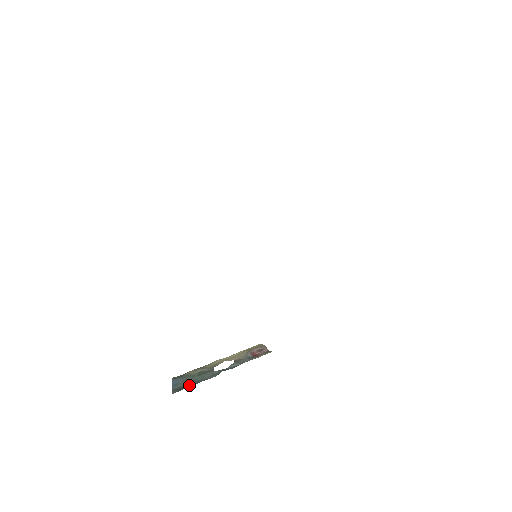
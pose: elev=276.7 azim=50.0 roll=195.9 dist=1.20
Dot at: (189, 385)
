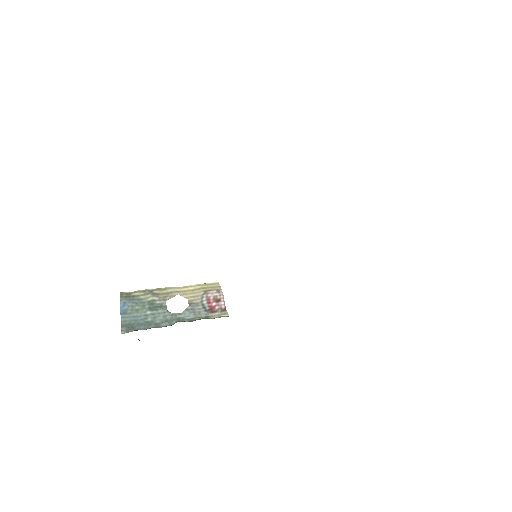
Dot at: (140, 326)
